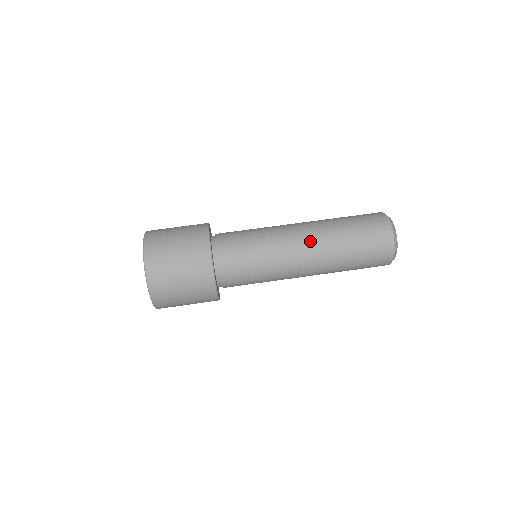
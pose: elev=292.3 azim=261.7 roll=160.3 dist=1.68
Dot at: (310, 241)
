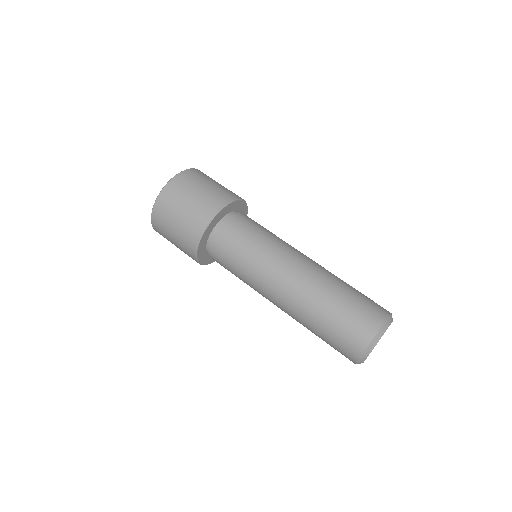
Dot at: (296, 279)
